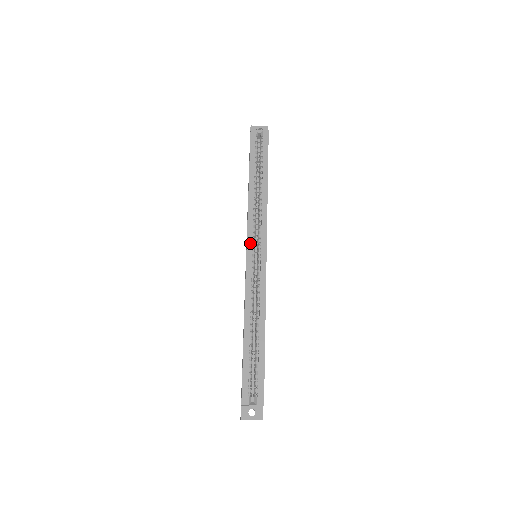
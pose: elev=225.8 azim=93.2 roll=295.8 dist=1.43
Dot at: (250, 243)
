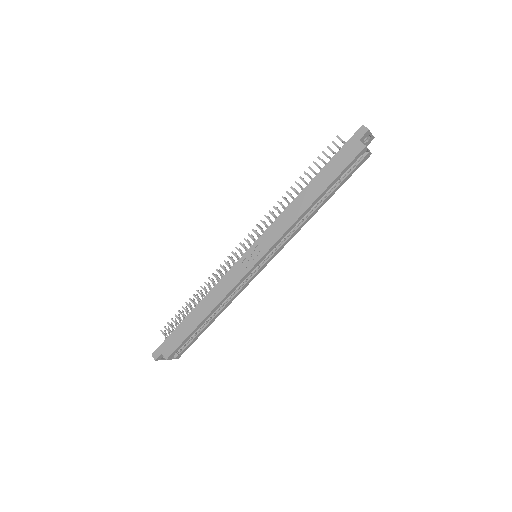
Dot at: occluded
